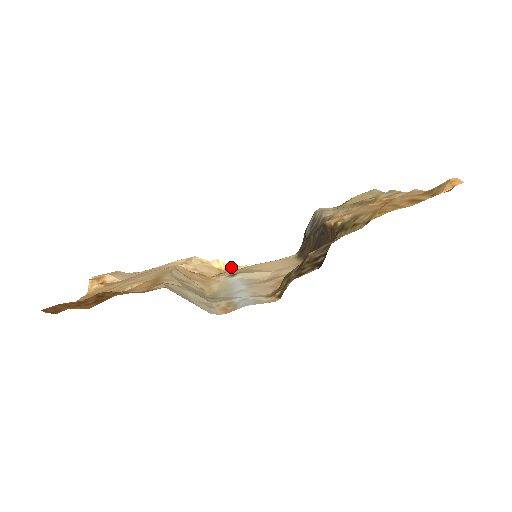
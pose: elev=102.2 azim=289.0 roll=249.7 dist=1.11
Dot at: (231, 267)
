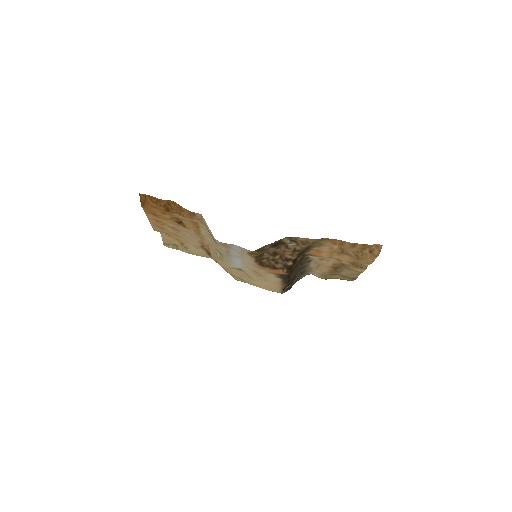
Dot at: occluded
